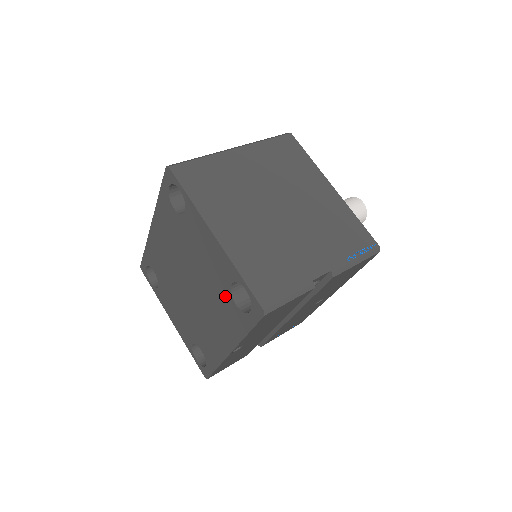
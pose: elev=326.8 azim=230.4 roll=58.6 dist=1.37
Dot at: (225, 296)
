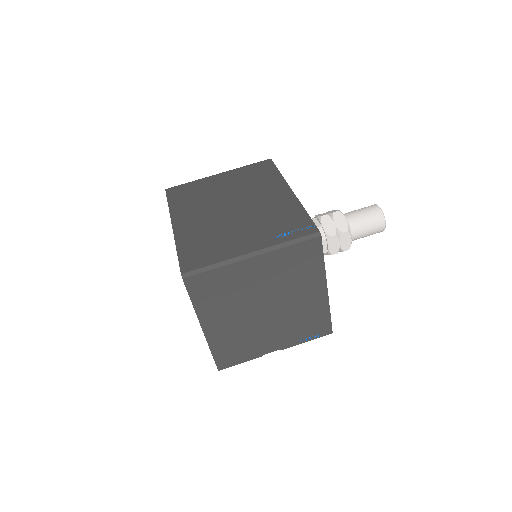
Dot at: occluded
